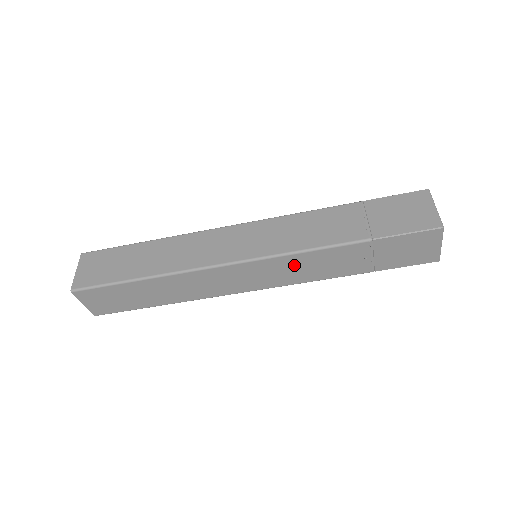
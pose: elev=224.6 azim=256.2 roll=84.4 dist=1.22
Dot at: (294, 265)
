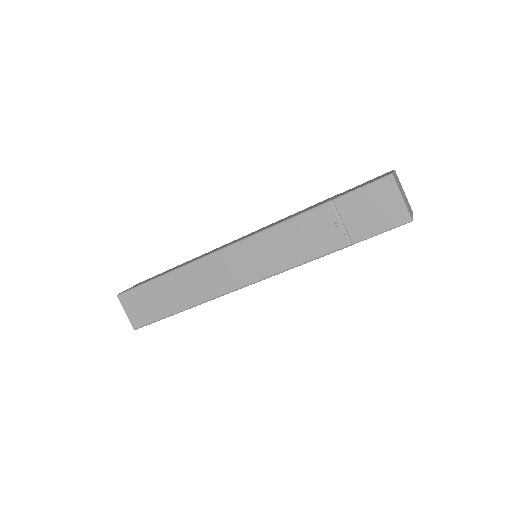
Dot at: (276, 243)
